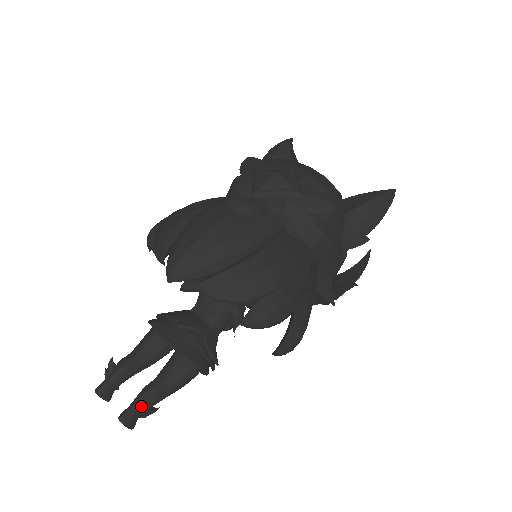
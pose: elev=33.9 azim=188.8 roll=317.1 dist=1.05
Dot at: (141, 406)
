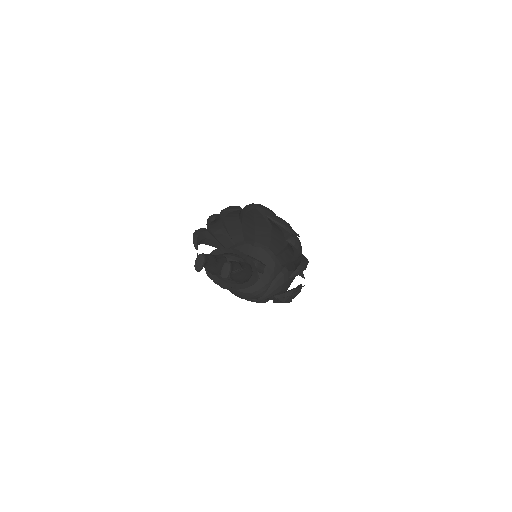
Dot at: (236, 264)
